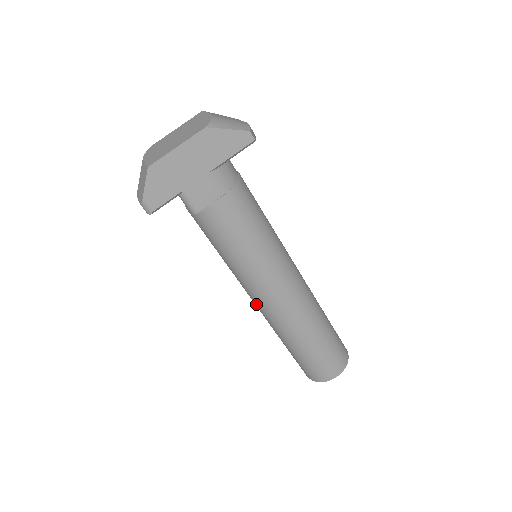
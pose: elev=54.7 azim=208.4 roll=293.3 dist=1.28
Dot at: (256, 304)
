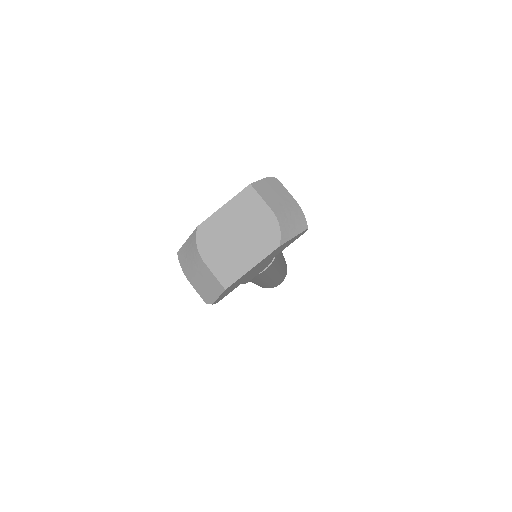
Dot at: occluded
